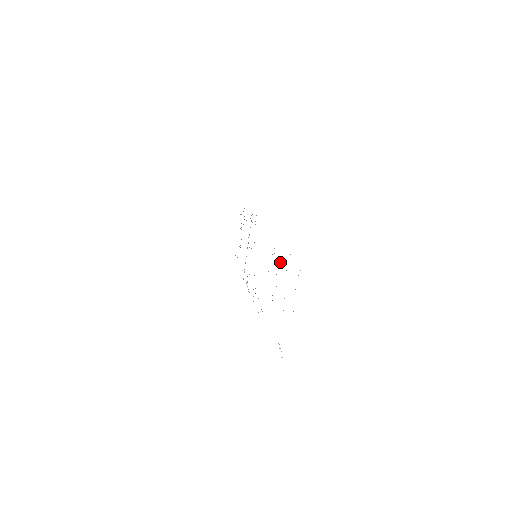
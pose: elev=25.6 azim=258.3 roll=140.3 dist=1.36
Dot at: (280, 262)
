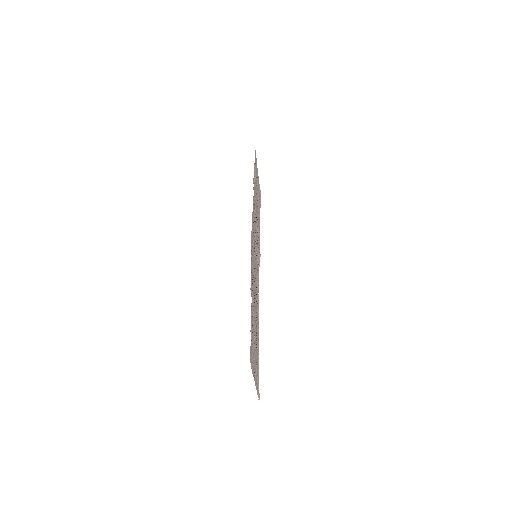
Dot at: (252, 321)
